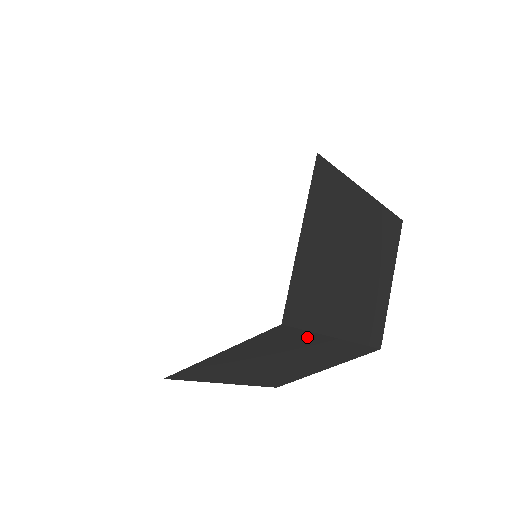
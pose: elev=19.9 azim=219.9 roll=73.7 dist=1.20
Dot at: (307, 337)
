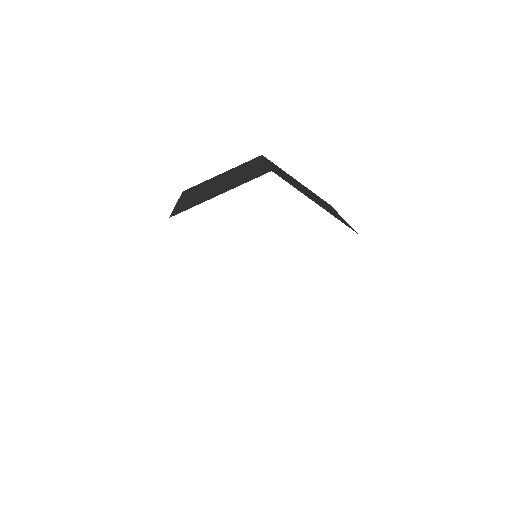
Dot at: occluded
